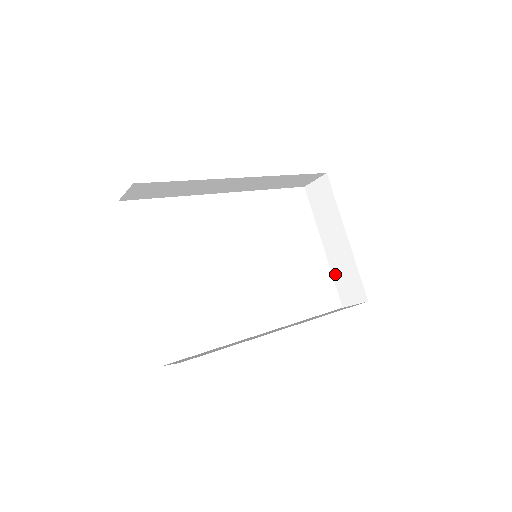
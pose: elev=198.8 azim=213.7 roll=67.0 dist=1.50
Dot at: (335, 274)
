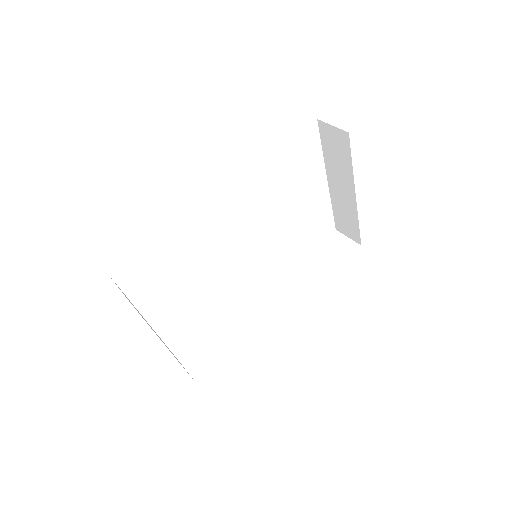
Dot at: (335, 207)
